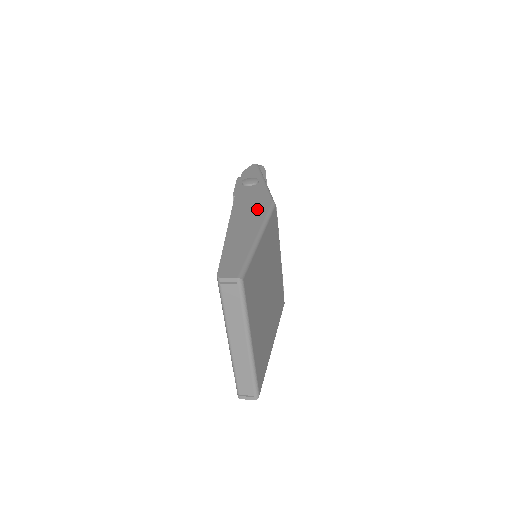
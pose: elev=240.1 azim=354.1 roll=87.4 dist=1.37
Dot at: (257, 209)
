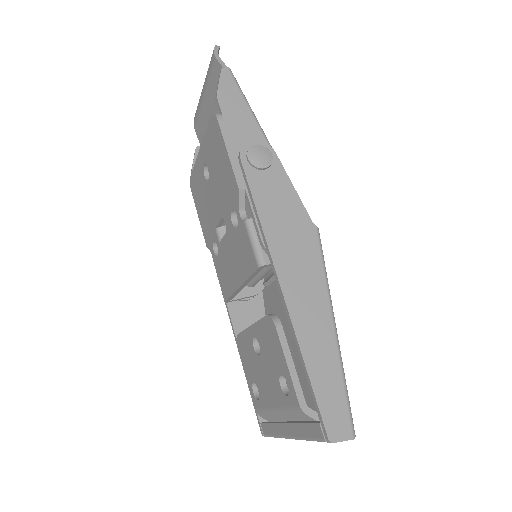
Dot at: (305, 252)
